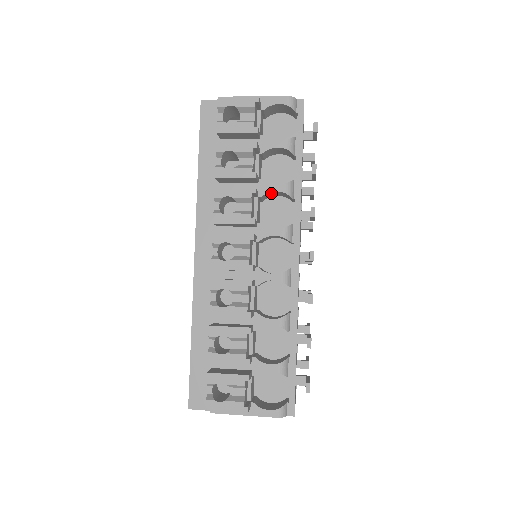
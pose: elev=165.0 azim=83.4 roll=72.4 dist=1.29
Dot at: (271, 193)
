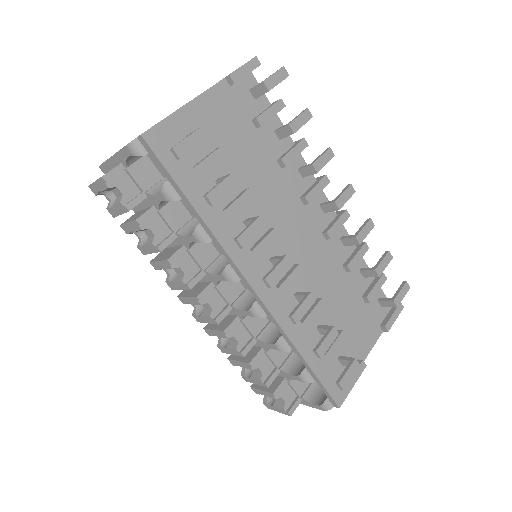
Dot at: occluded
